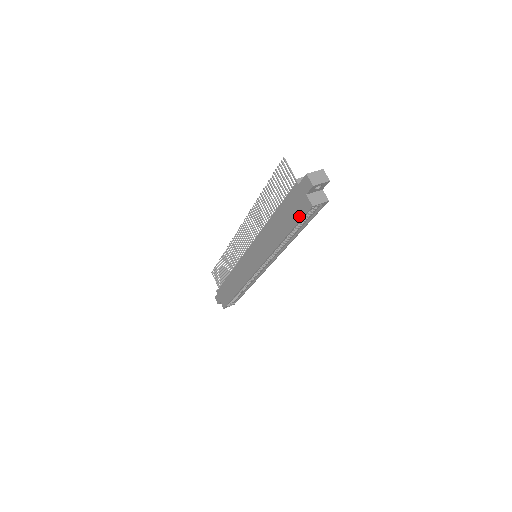
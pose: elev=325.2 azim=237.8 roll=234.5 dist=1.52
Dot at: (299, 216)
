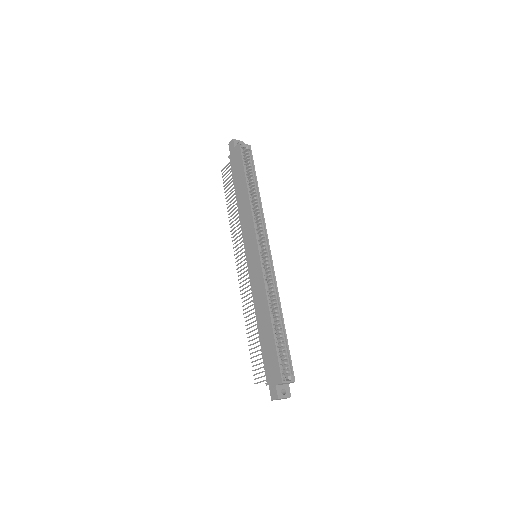
Dot at: (240, 159)
